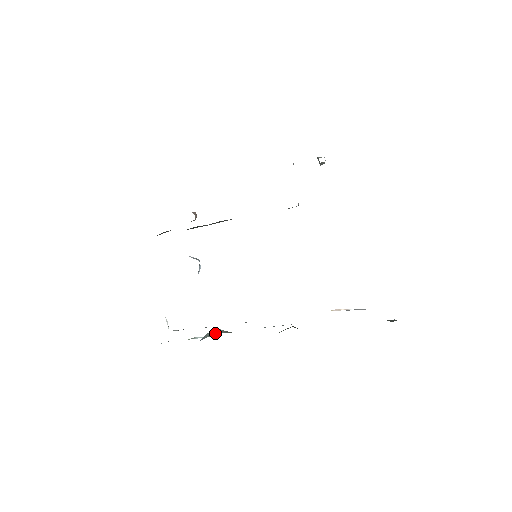
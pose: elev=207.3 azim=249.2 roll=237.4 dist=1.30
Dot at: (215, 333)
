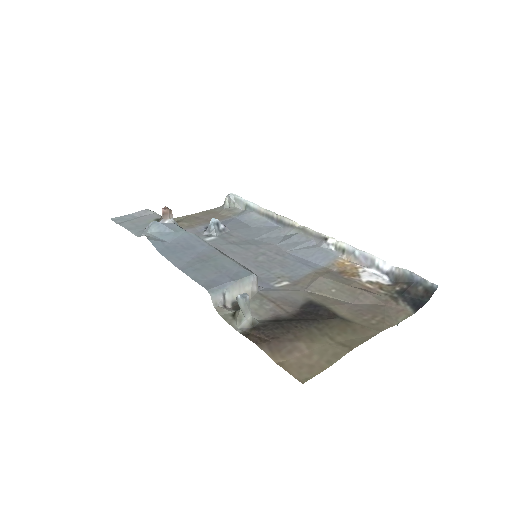
Dot at: occluded
